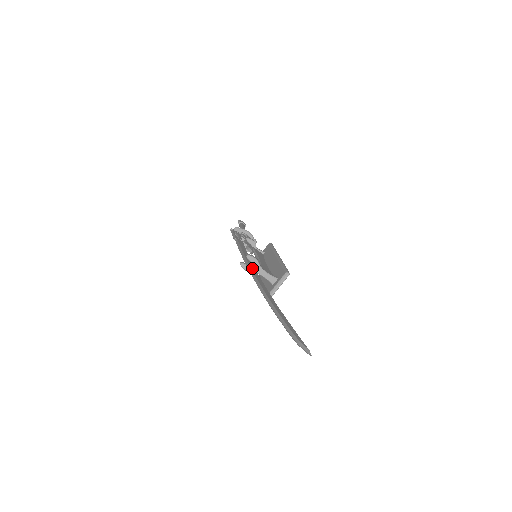
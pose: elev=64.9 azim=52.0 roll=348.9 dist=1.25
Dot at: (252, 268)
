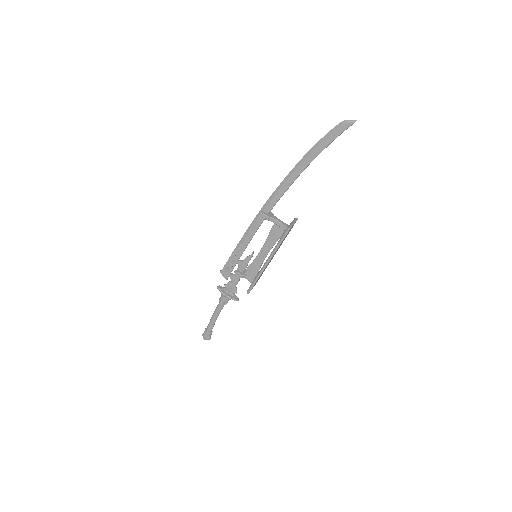
Dot at: (273, 200)
